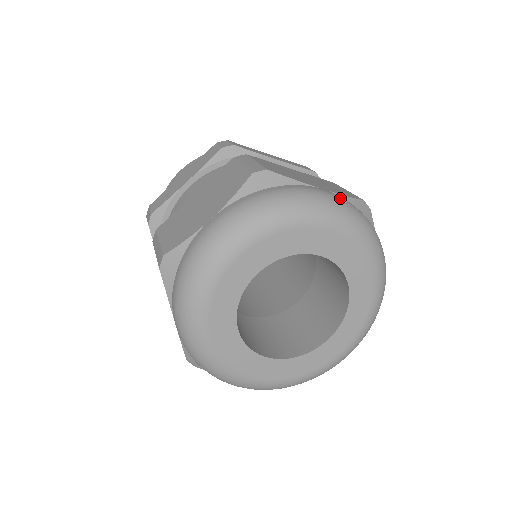
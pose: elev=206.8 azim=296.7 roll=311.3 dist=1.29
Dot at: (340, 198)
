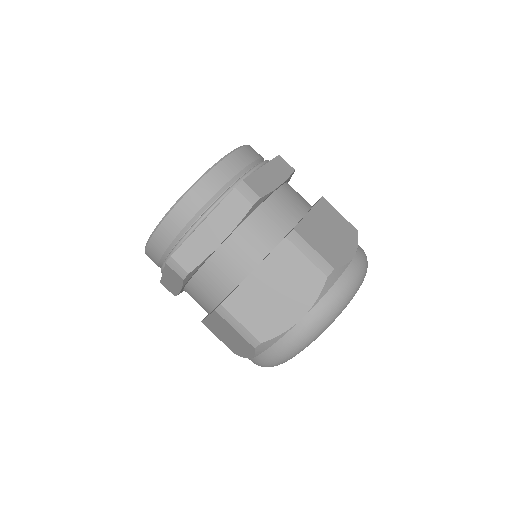
Dot at: (363, 259)
